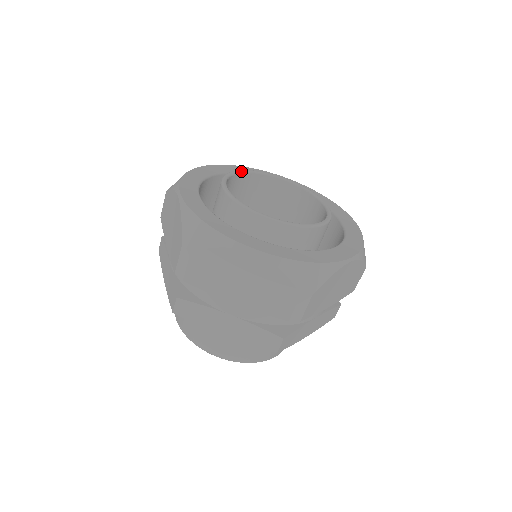
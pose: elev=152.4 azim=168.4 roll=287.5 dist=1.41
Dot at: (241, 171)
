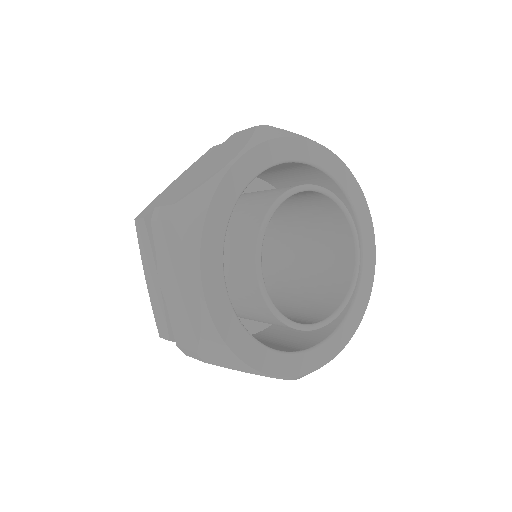
Dot at: (330, 194)
